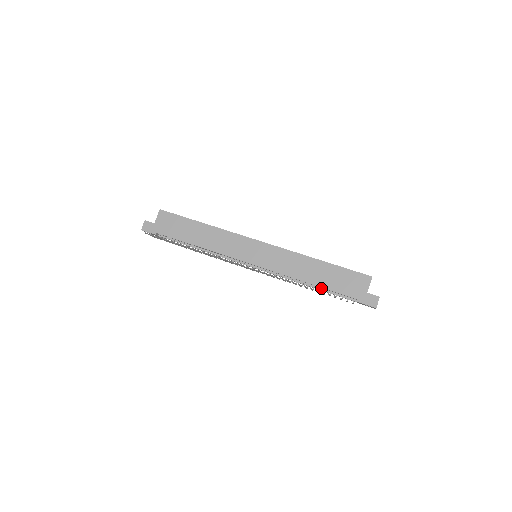
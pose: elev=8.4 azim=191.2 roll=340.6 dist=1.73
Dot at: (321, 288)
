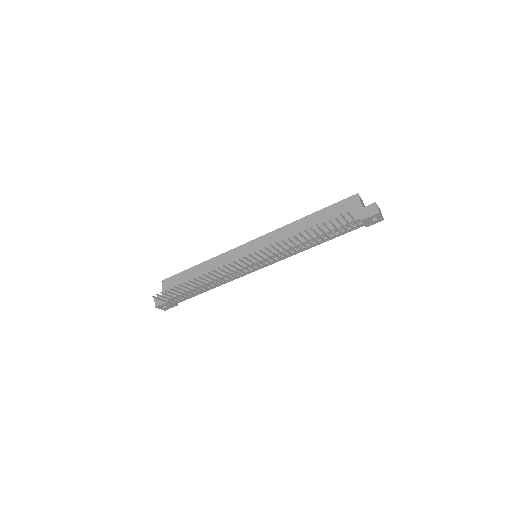
Dot at: (324, 237)
